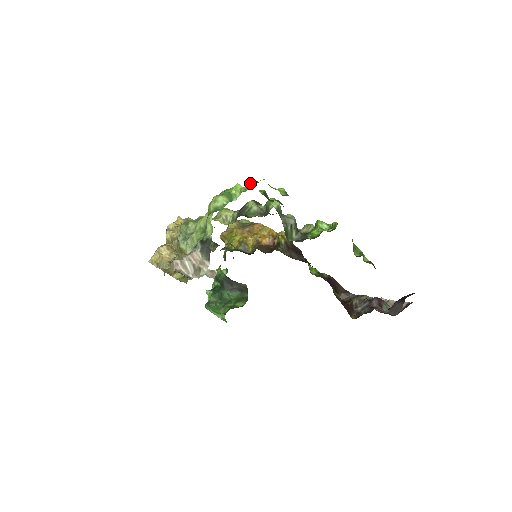
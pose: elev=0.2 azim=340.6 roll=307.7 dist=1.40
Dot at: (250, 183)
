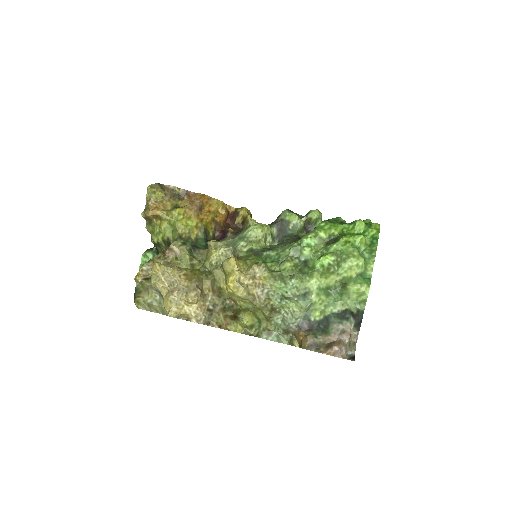
Dot at: (360, 226)
